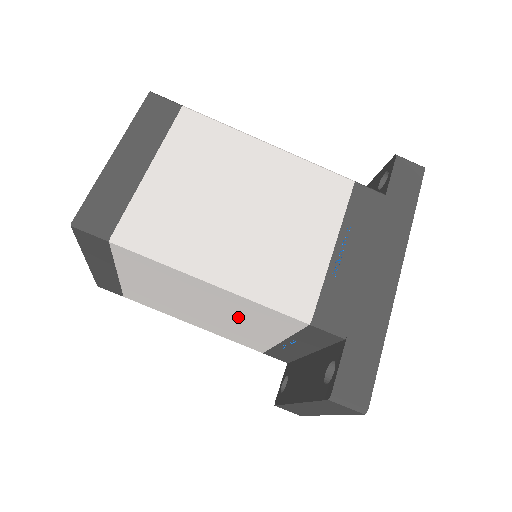
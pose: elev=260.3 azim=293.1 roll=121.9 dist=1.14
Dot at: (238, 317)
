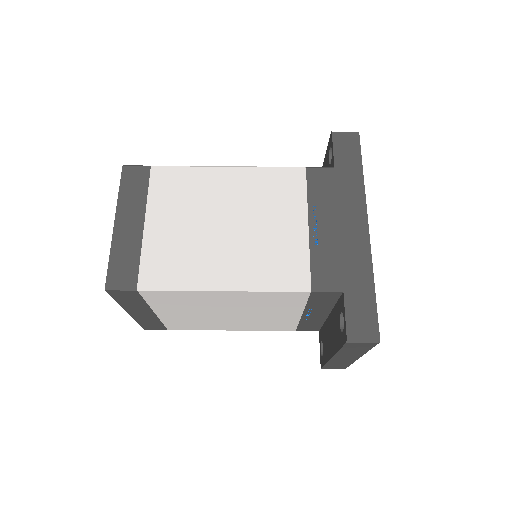
Dot at: (259, 309)
